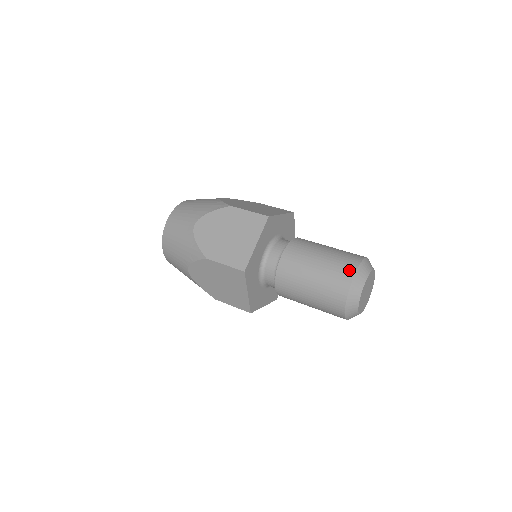
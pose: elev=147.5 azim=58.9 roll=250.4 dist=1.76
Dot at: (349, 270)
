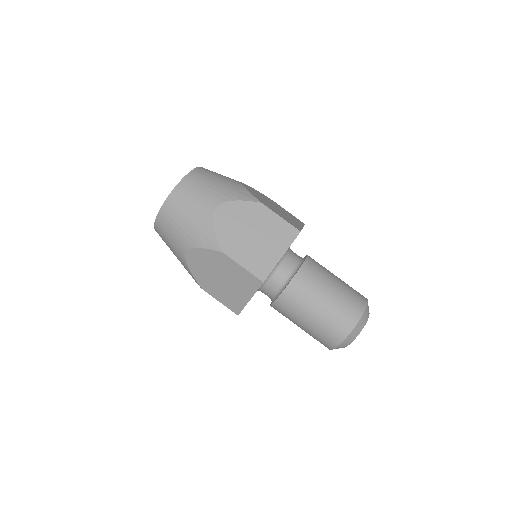
Dot at: (337, 338)
